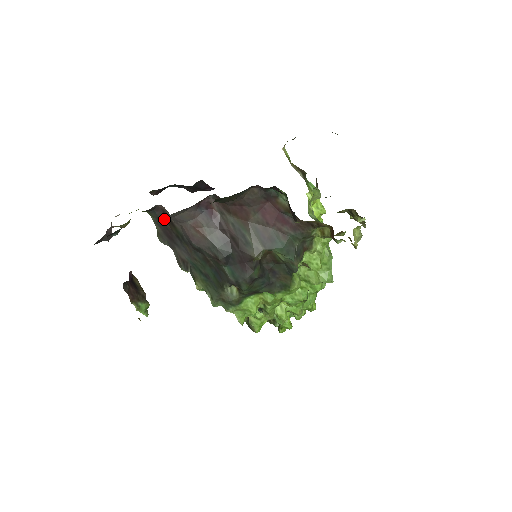
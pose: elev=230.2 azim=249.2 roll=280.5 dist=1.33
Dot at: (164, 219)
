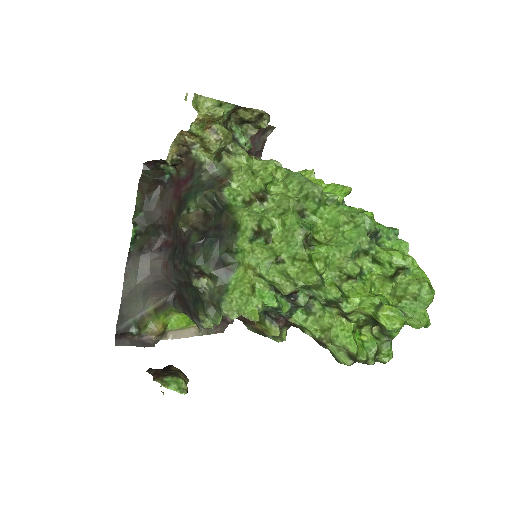
Dot at: (180, 300)
